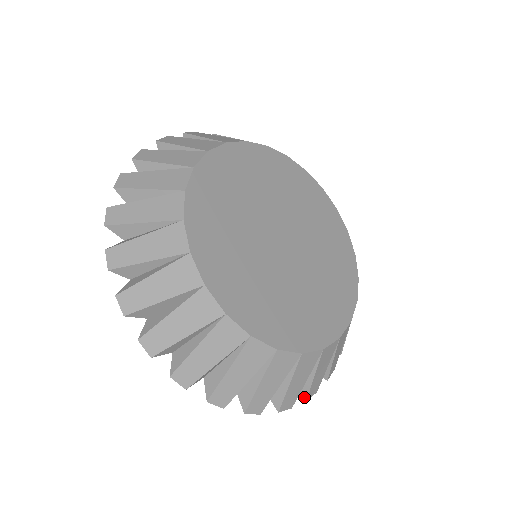
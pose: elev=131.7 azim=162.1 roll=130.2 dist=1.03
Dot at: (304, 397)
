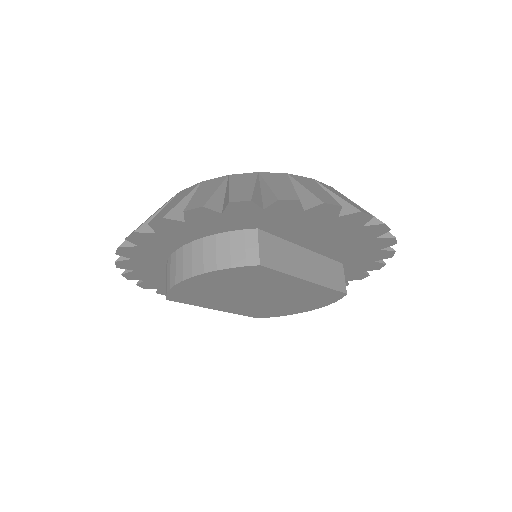
Dot at: (184, 213)
